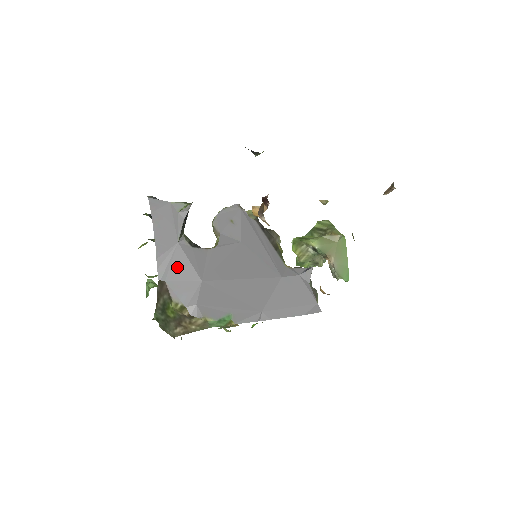
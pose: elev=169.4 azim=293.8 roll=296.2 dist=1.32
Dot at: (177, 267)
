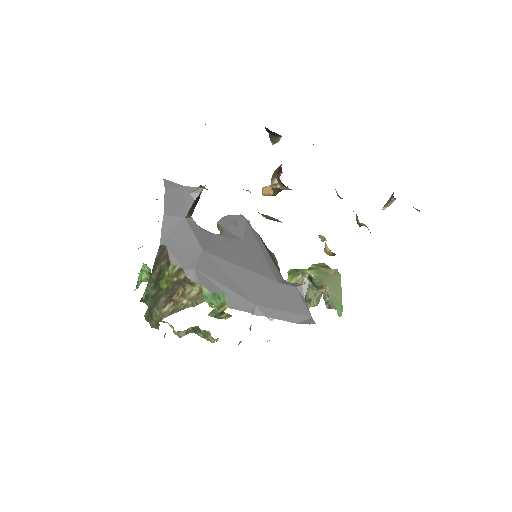
Dot at: (181, 236)
